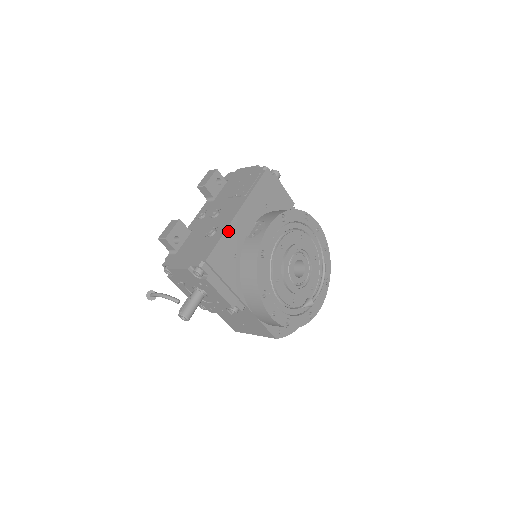
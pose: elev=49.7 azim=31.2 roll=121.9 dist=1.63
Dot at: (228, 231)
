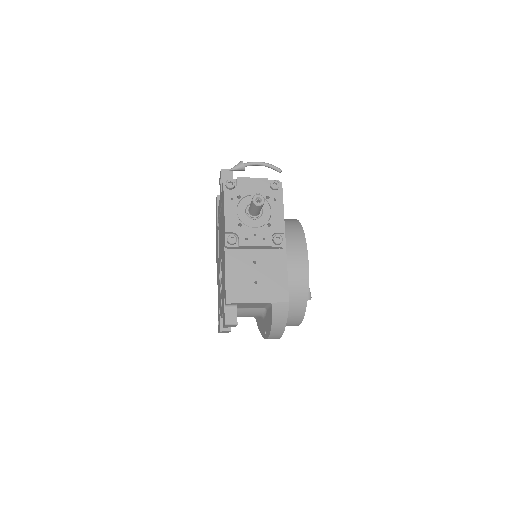
Dot at: occluded
